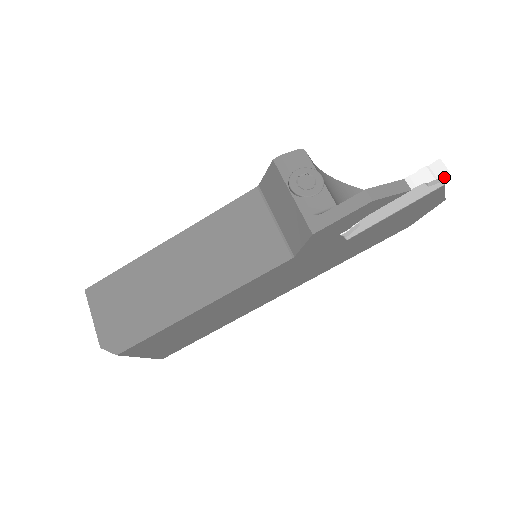
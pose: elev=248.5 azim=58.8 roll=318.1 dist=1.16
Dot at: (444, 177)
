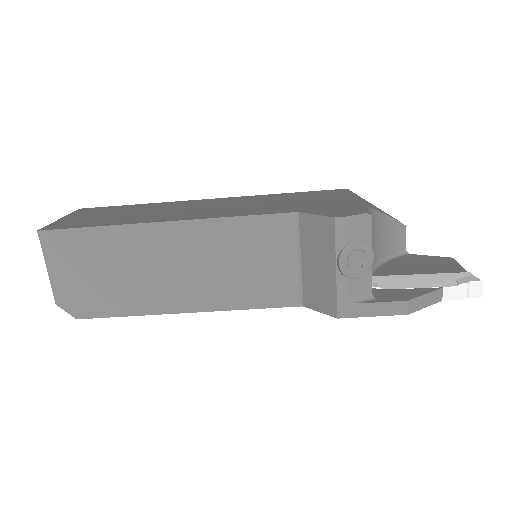
Dot at: (474, 294)
